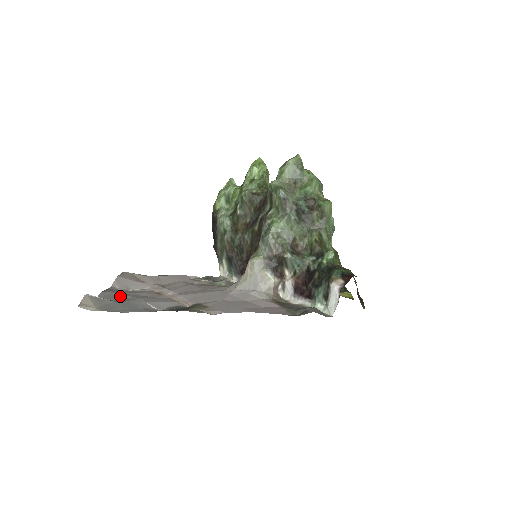
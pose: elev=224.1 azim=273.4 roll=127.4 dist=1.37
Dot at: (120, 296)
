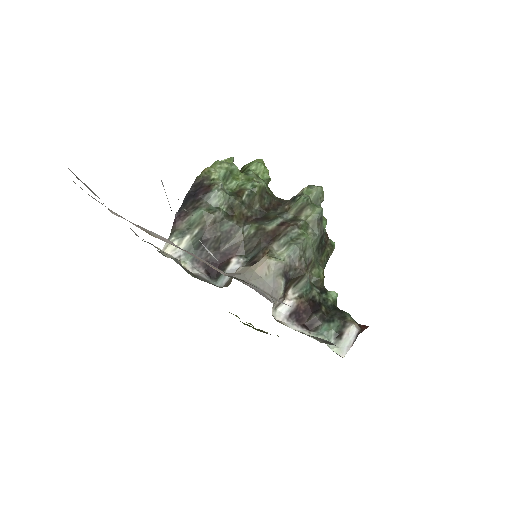
Dot at: occluded
